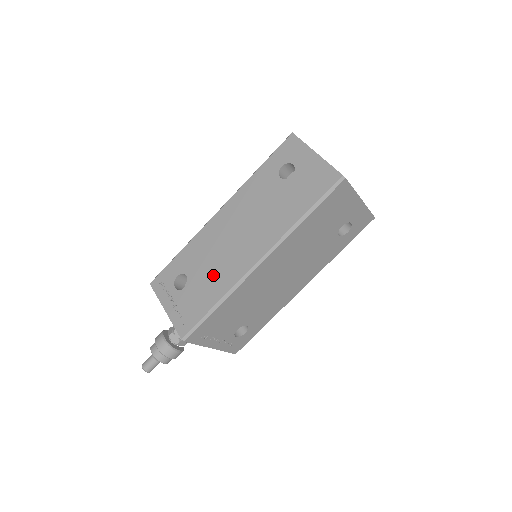
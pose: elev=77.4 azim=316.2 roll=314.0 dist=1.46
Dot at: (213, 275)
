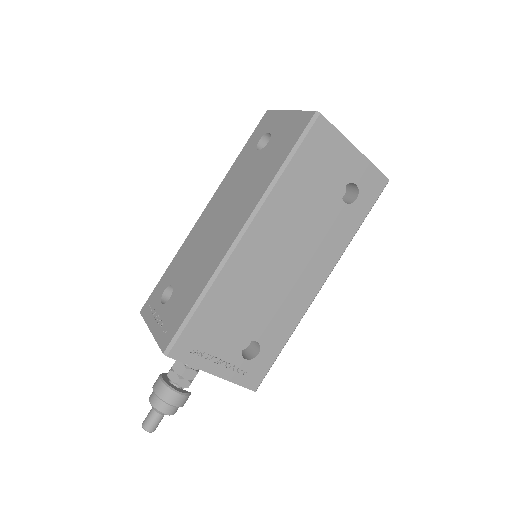
Dot at: (196, 271)
